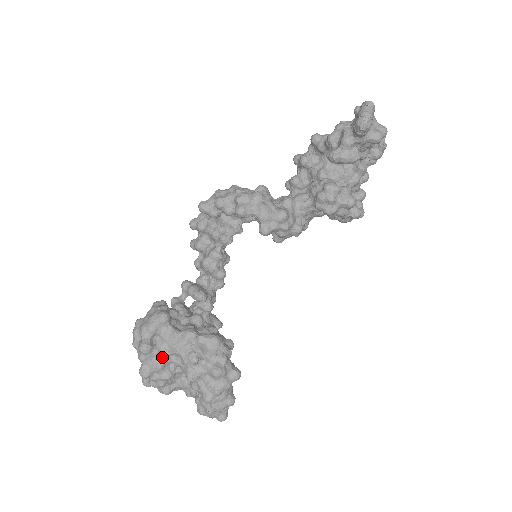
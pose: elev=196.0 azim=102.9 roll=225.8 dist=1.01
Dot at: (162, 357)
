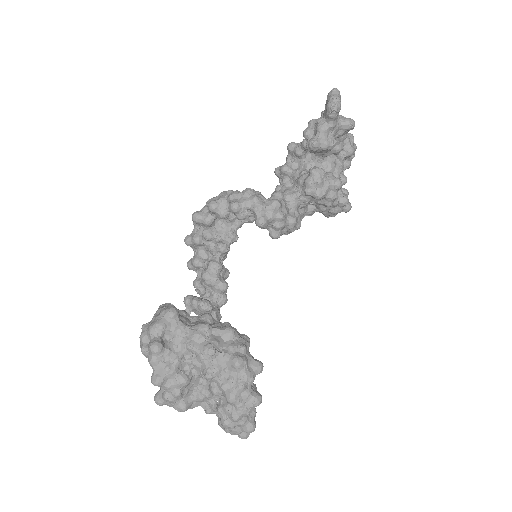
Dot at: (175, 357)
